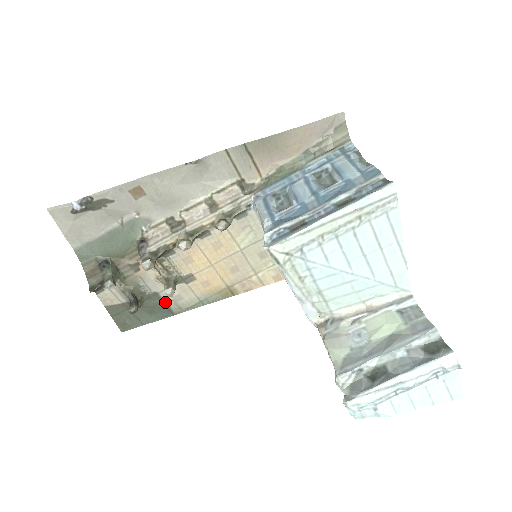
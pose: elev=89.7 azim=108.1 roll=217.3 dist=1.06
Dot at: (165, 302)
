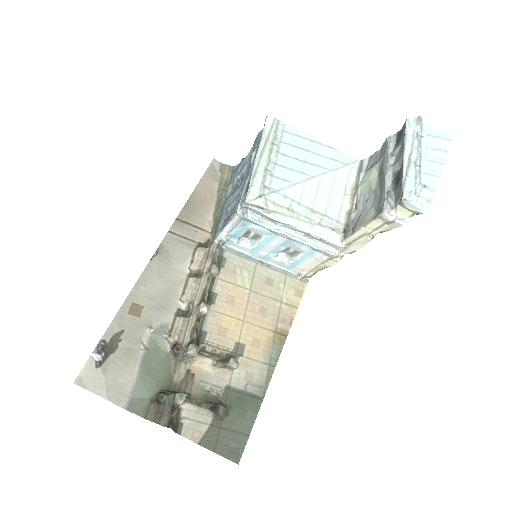
Dot at: (243, 391)
